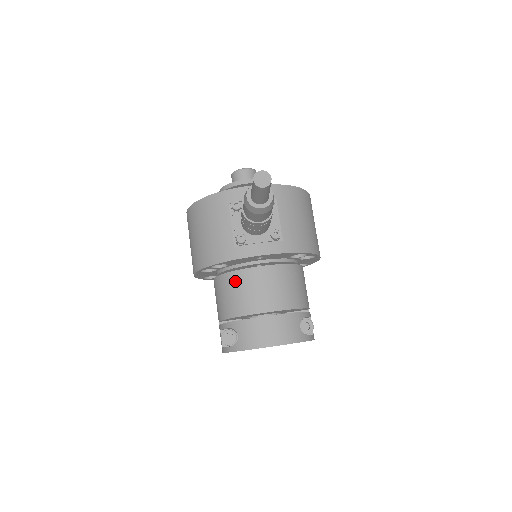
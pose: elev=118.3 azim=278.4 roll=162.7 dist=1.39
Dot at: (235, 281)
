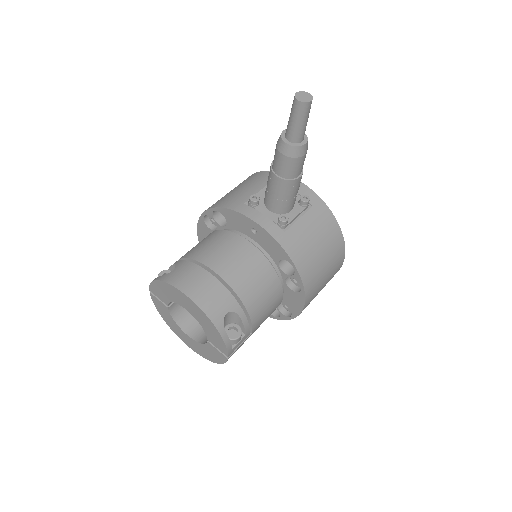
Dot at: (218, 236)
